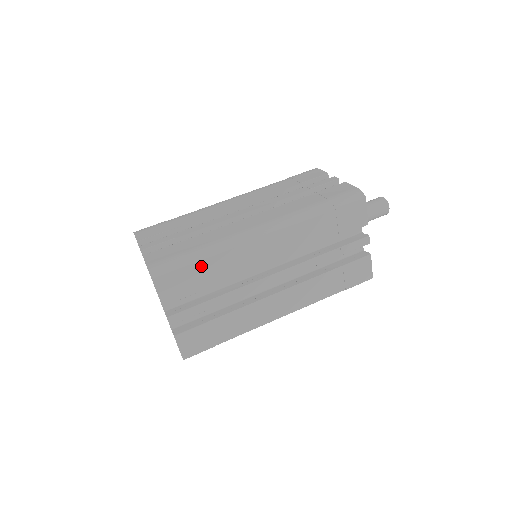
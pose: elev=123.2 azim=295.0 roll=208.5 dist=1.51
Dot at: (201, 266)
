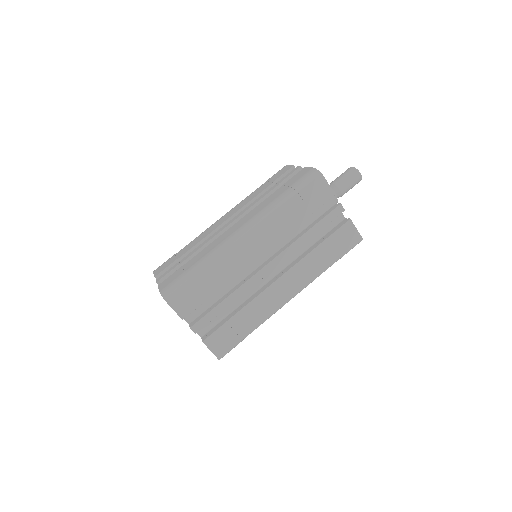
Dot at: (201, 277)
